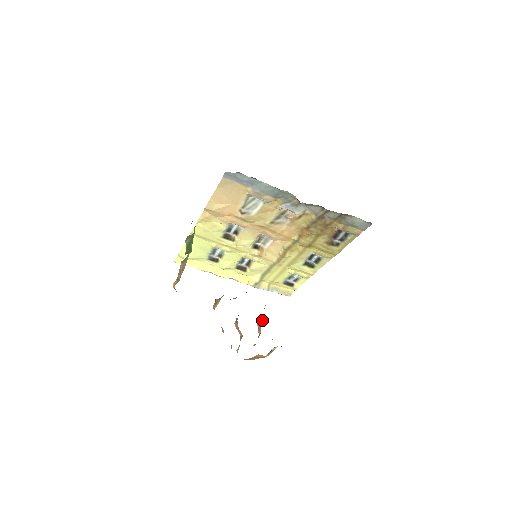
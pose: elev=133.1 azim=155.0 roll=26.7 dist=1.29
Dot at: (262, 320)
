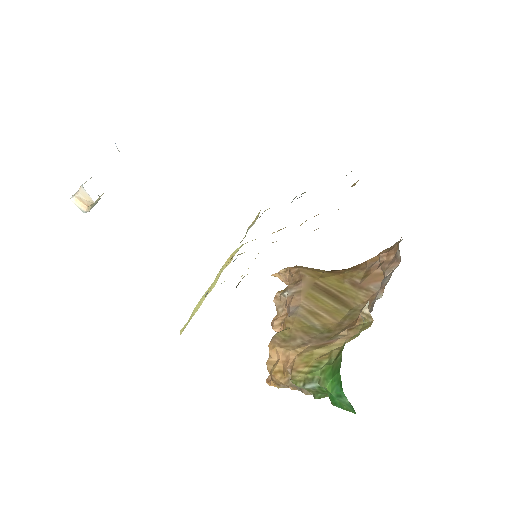
Dot at: (282, 275)
